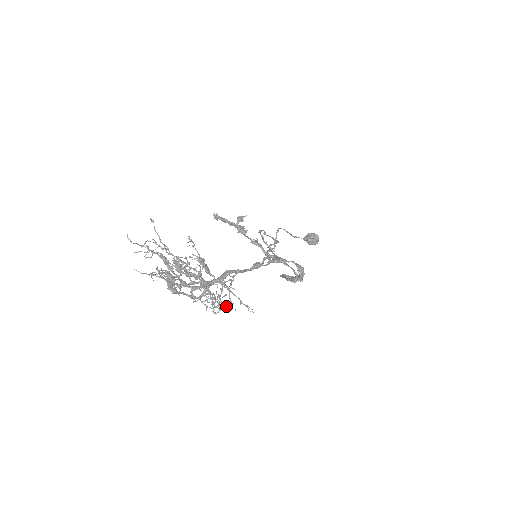
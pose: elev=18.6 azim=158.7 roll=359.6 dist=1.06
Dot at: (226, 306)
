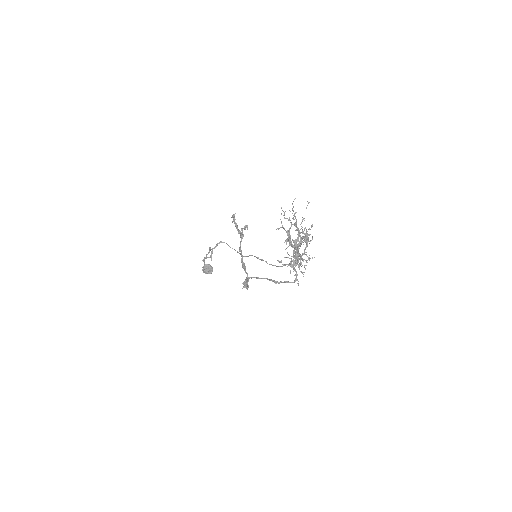
Dot at: (301, 272)
